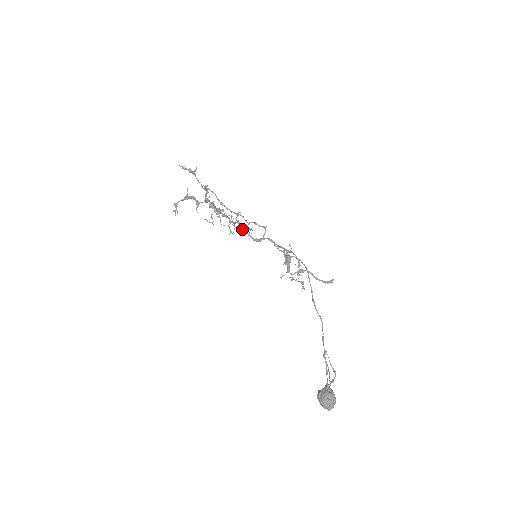
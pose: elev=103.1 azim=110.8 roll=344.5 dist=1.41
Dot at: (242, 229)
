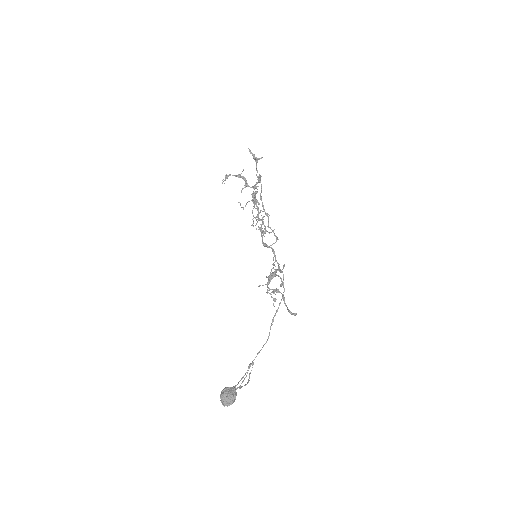
Dot at: (260, 228)
